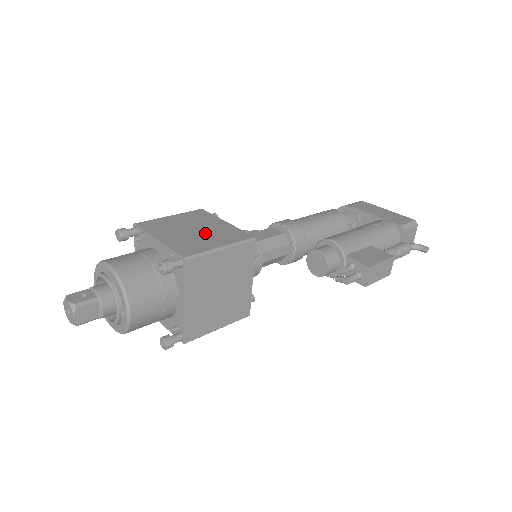
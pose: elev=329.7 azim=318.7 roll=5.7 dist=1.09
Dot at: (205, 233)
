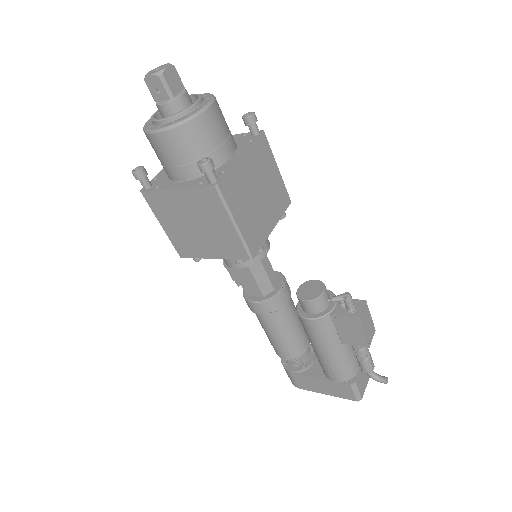
Dot at: occluded
